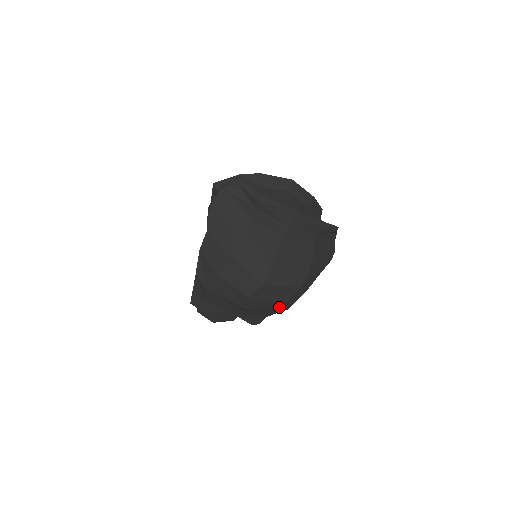
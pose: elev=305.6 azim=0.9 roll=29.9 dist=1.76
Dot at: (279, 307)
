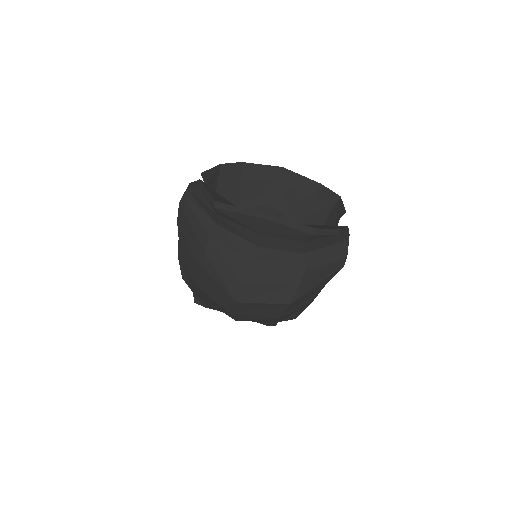
Dot at: (275, 320)
